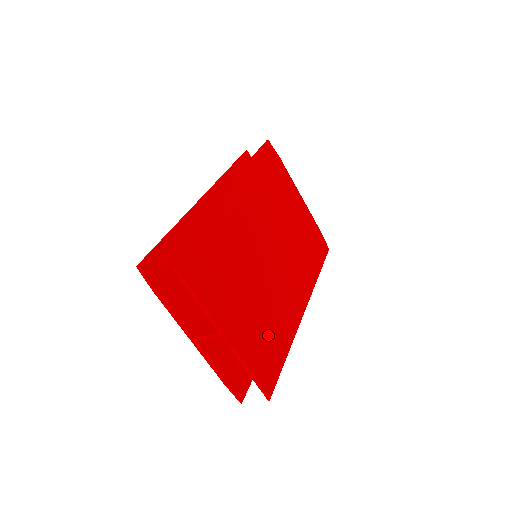
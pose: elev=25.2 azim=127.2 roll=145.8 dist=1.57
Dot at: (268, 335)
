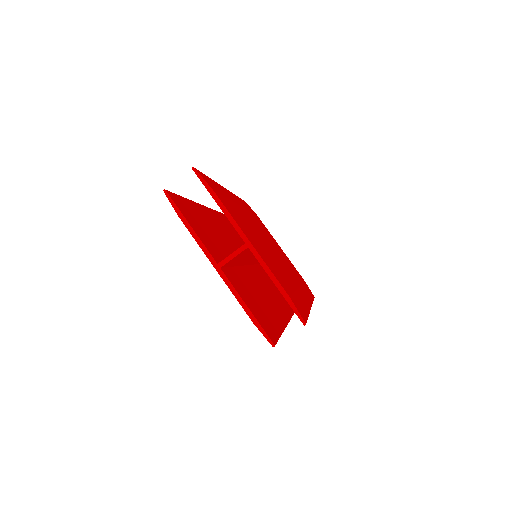
Dot at: (287, 284)
